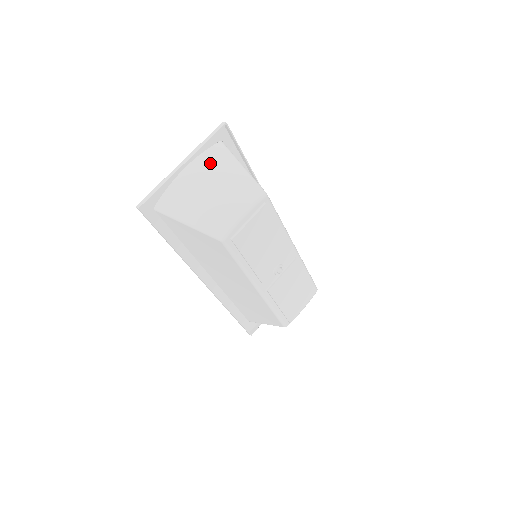
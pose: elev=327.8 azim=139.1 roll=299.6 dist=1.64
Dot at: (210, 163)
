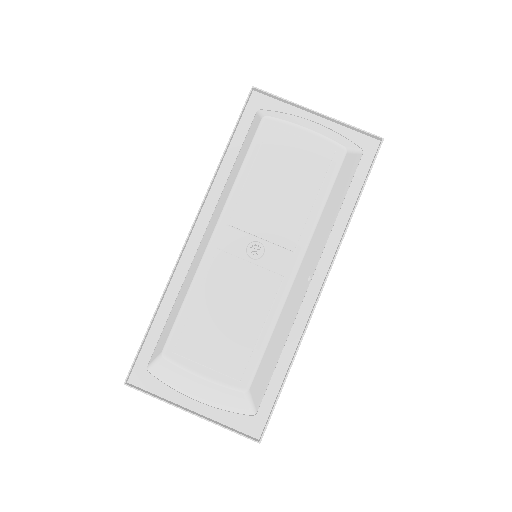
Dot at: (335, 133)
